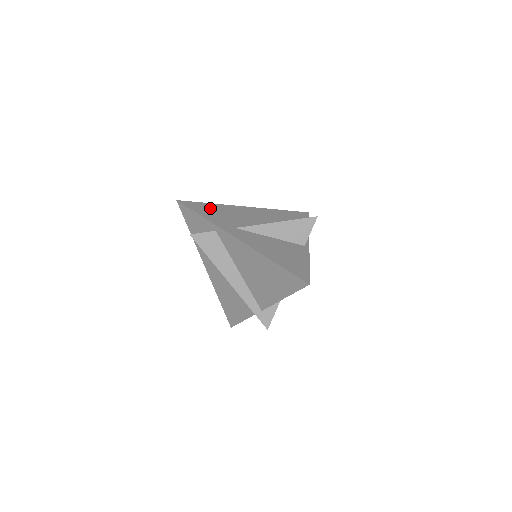
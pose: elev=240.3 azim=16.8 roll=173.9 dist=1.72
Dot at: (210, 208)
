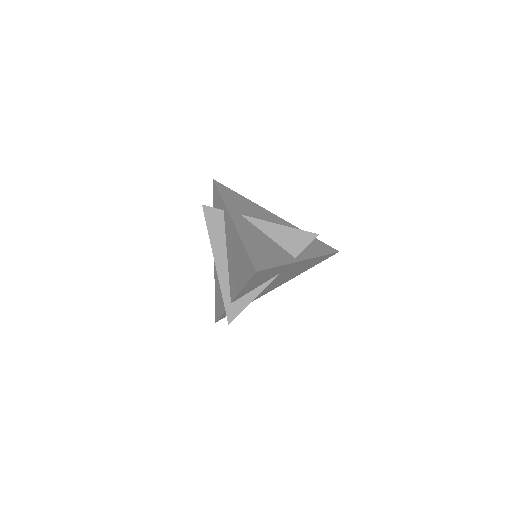
Dot at: (236, 196)
